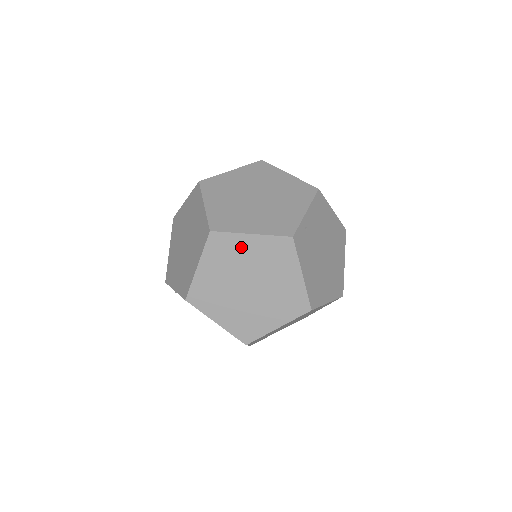
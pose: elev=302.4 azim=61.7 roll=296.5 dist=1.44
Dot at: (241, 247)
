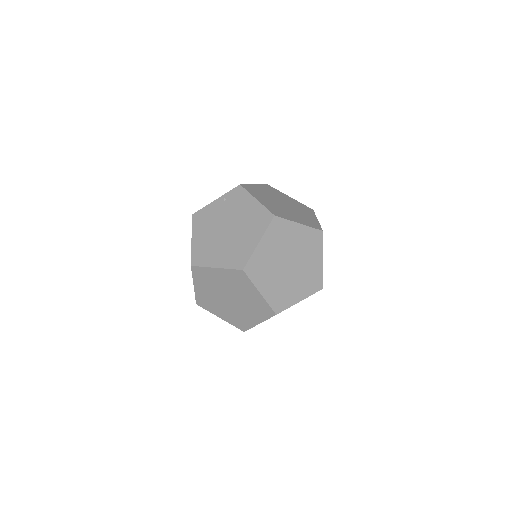
Dot at: occluded
